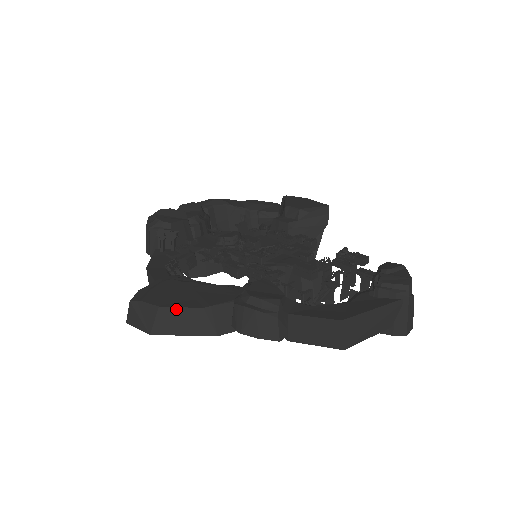
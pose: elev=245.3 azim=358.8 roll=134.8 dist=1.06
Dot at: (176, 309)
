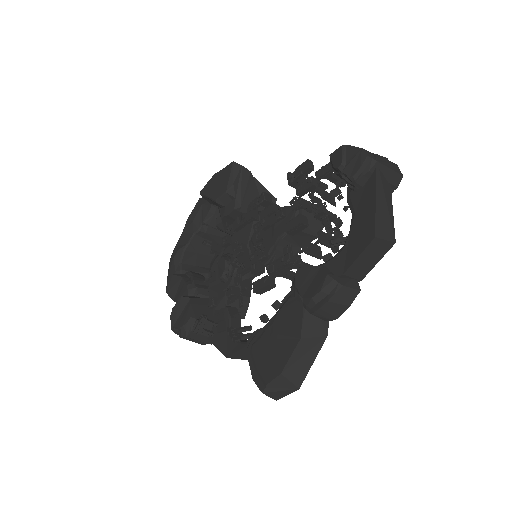
Dot at: (290, 361)
